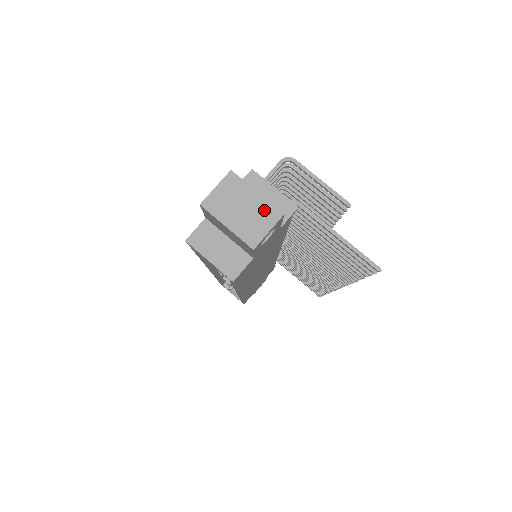
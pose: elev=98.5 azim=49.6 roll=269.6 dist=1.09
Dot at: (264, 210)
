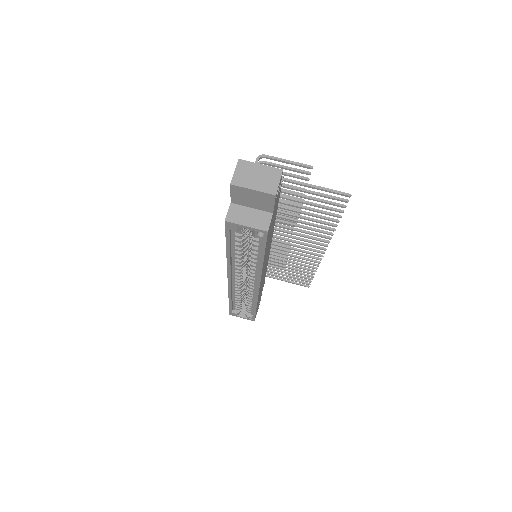
Dot at: (270, 172)
